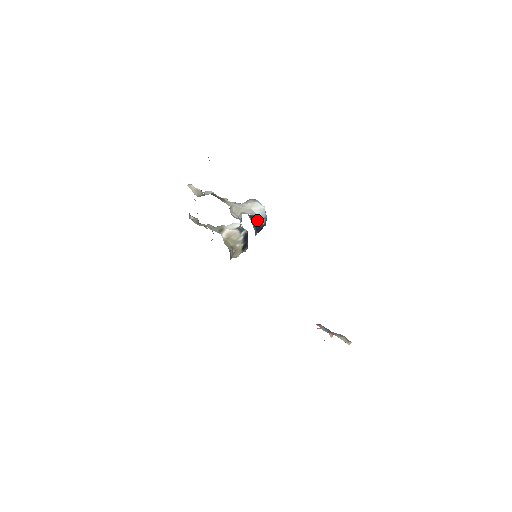
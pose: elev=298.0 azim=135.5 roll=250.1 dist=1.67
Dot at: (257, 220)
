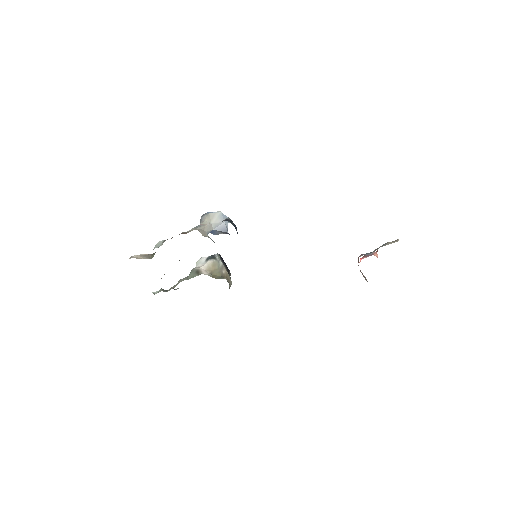
Dot at: (231, 221)
